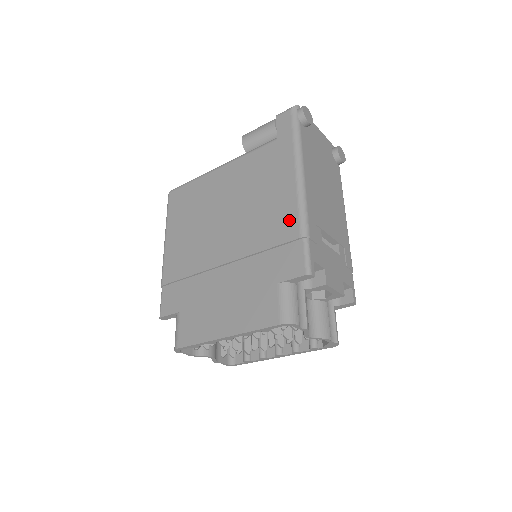
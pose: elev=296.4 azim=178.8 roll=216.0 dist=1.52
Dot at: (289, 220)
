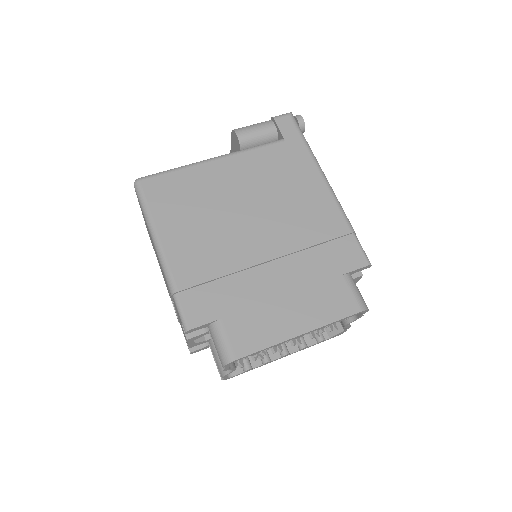
Dot at: (333, 217)
